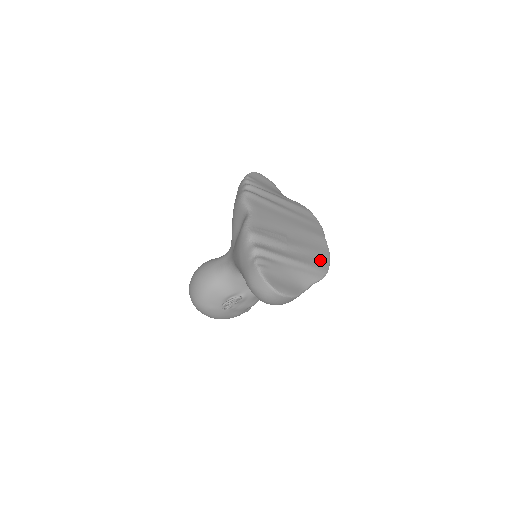
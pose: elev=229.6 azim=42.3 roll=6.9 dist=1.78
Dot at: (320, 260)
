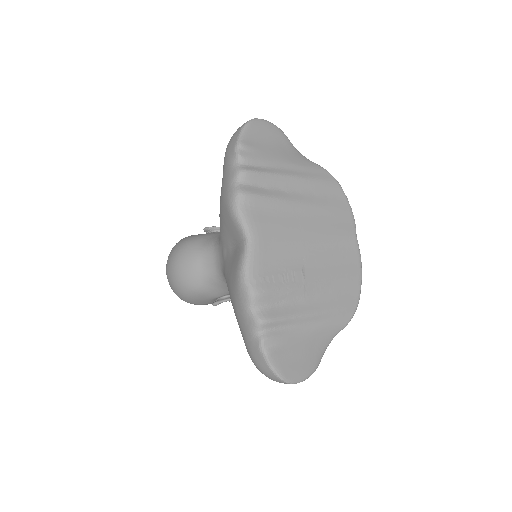
Dot at: (349, 289)
